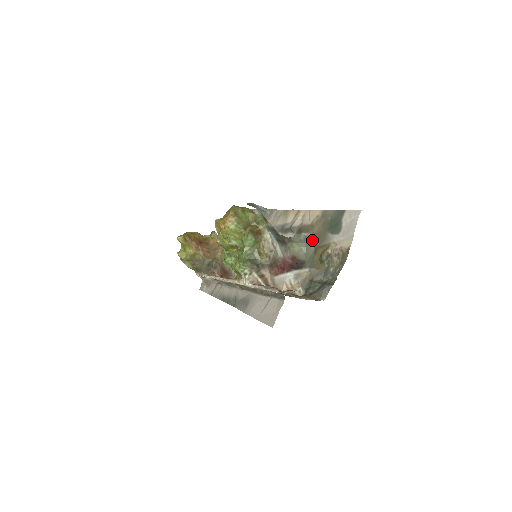
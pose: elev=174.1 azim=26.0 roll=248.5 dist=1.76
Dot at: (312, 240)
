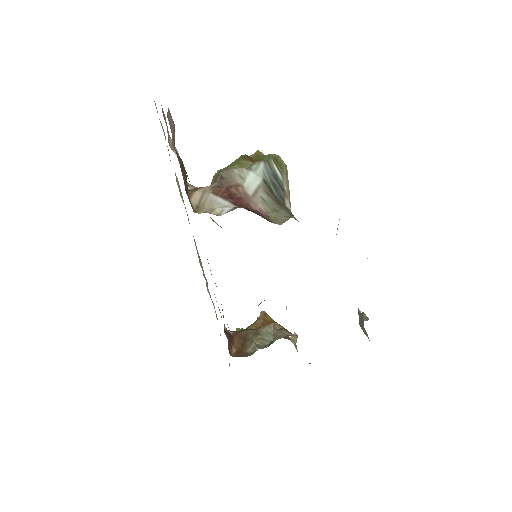
Dot at: occluded
